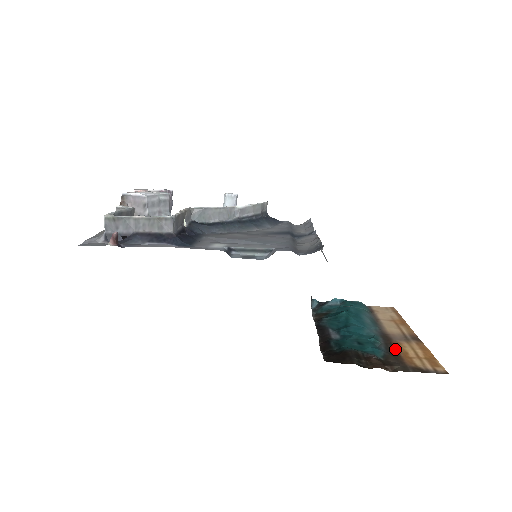
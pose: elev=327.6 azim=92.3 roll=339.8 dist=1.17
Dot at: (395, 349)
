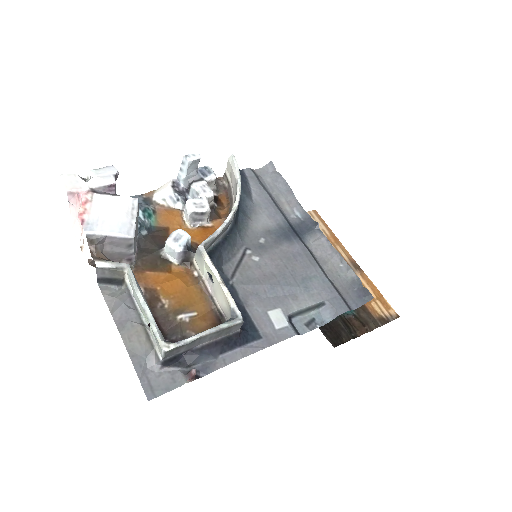
Dot at: occluded
